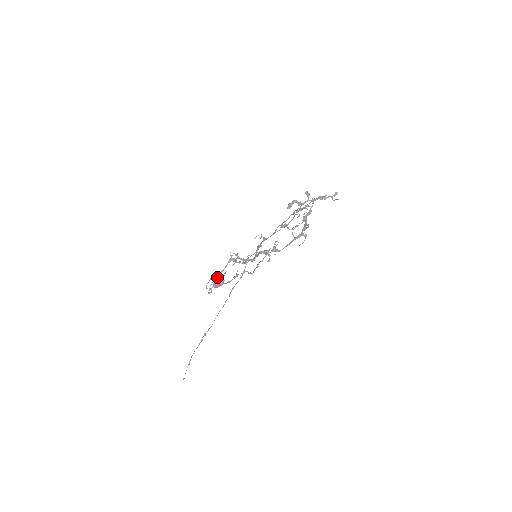
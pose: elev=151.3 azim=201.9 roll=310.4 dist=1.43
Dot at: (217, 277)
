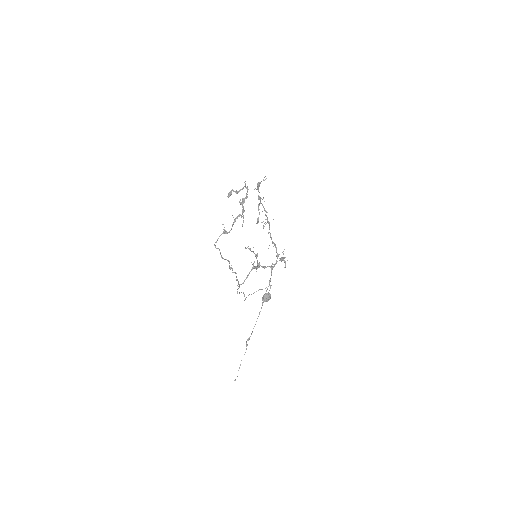
Dot at: (258, 290)
